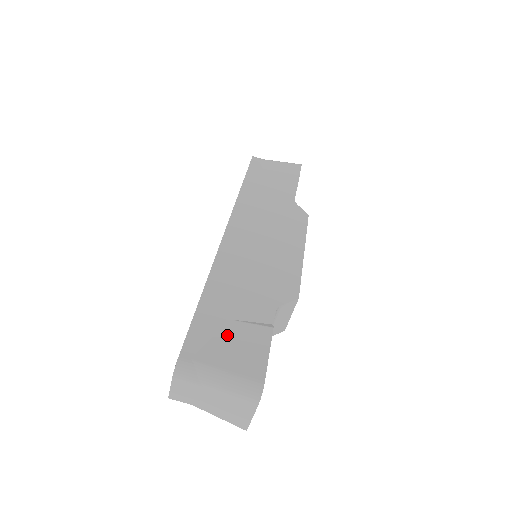
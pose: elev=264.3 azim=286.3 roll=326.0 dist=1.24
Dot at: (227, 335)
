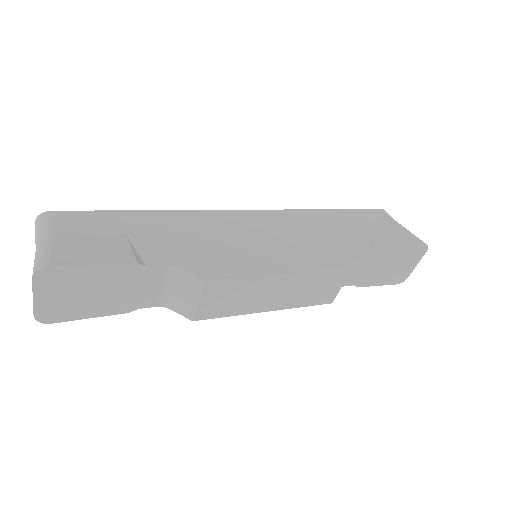
Dot at: (102, 234)
